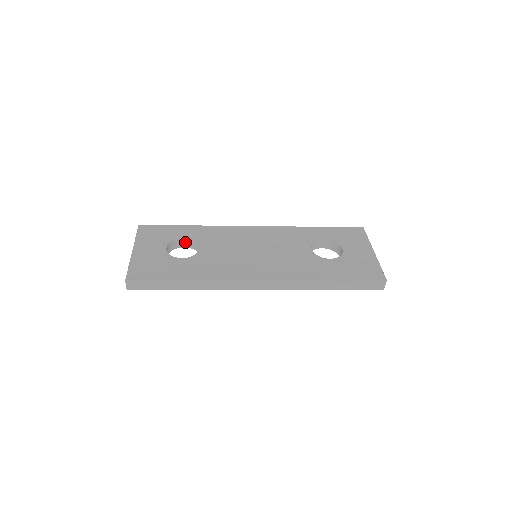
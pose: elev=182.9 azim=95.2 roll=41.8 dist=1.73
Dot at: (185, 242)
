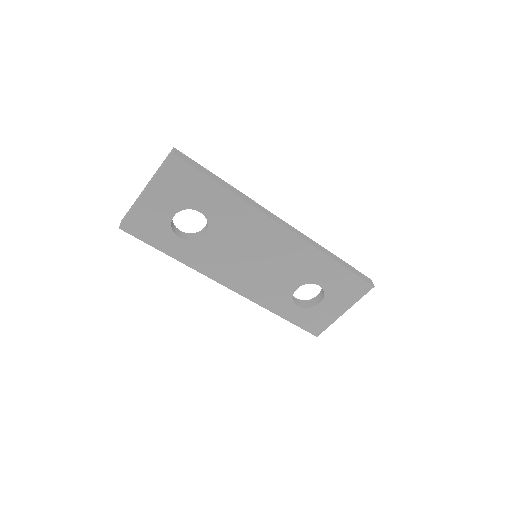
Dot at: (181, 234)
